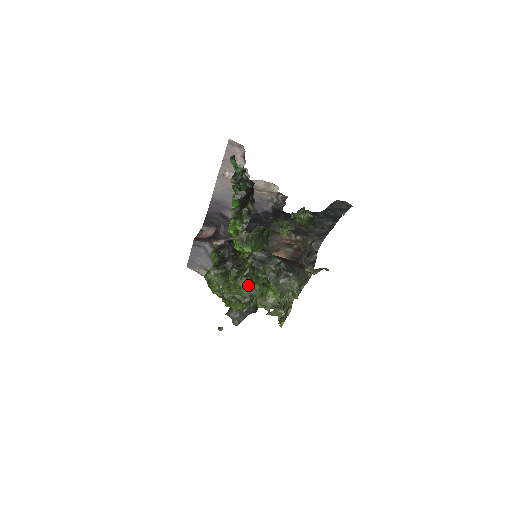
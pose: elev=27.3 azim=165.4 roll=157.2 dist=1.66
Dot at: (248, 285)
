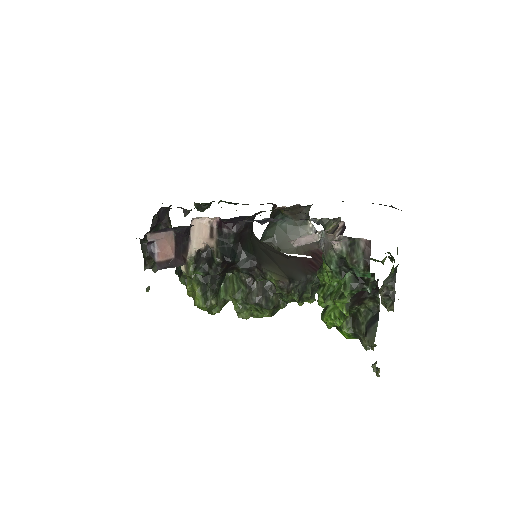
Dot at: occluded
